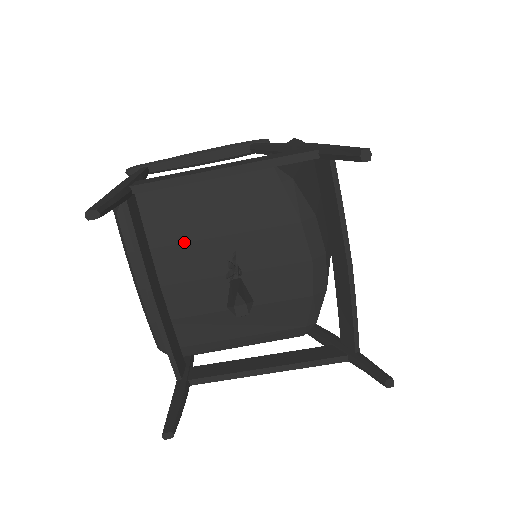
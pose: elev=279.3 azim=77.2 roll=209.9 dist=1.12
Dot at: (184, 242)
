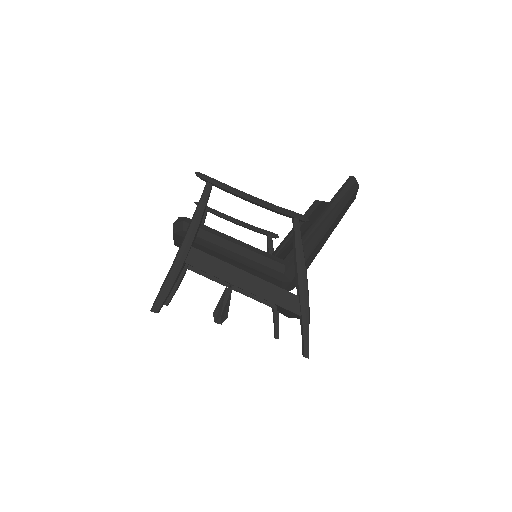
Dot at: occluded
